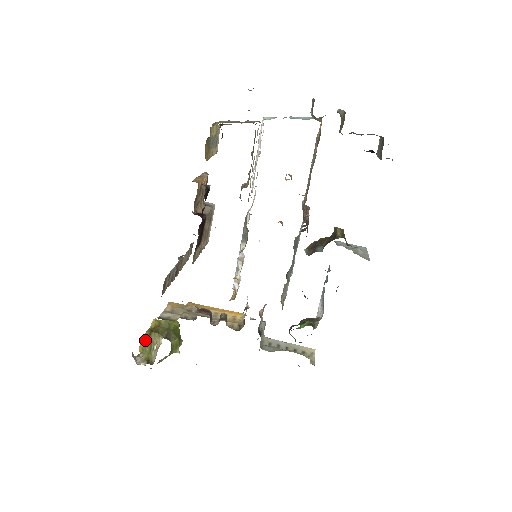
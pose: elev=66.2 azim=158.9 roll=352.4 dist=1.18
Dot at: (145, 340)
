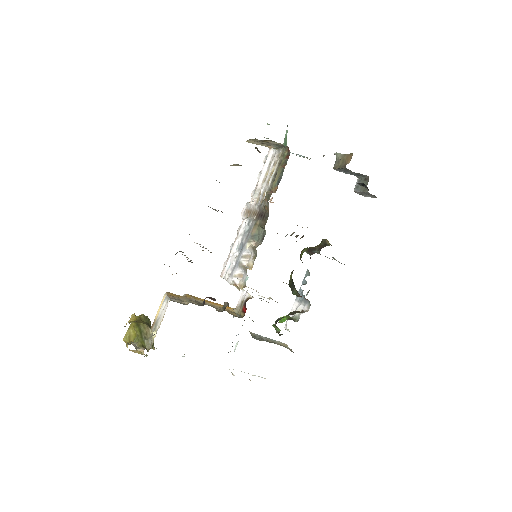
Dot at: (134, 330)
